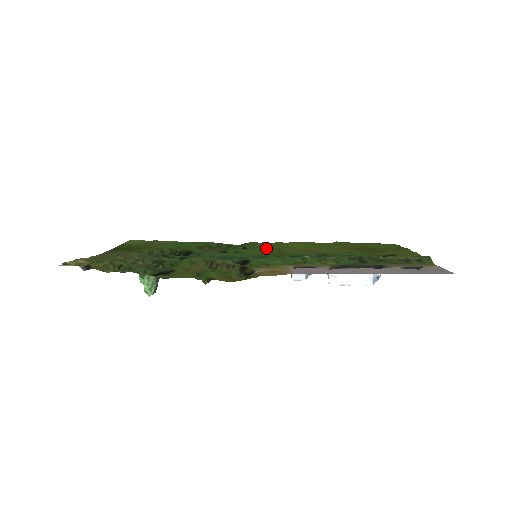
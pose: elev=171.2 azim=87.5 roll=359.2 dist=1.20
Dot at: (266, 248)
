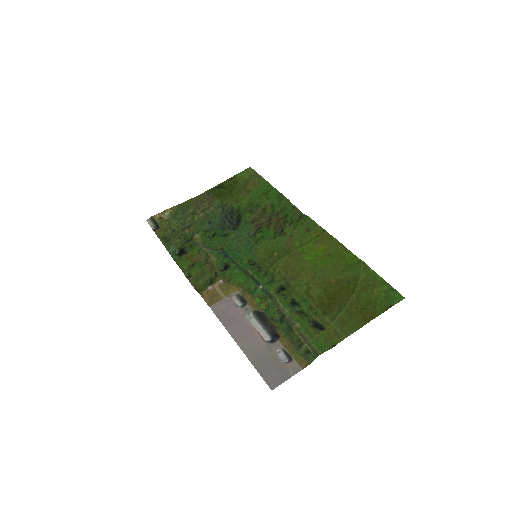
Dot at: (286, 243)
